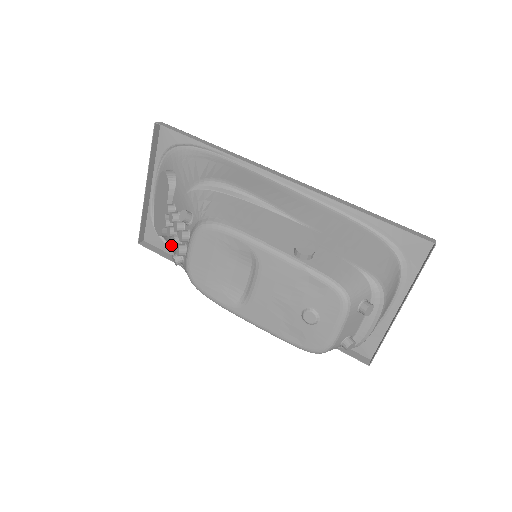
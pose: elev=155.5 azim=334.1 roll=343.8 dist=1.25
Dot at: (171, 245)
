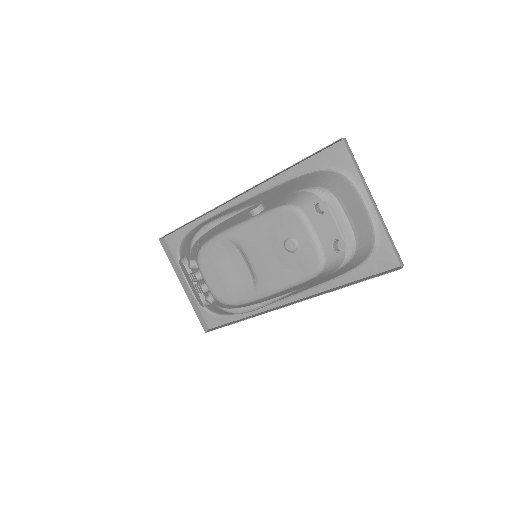
Dot at: occluded
